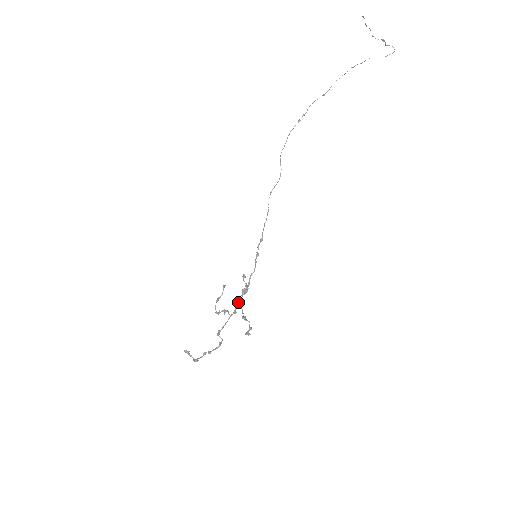
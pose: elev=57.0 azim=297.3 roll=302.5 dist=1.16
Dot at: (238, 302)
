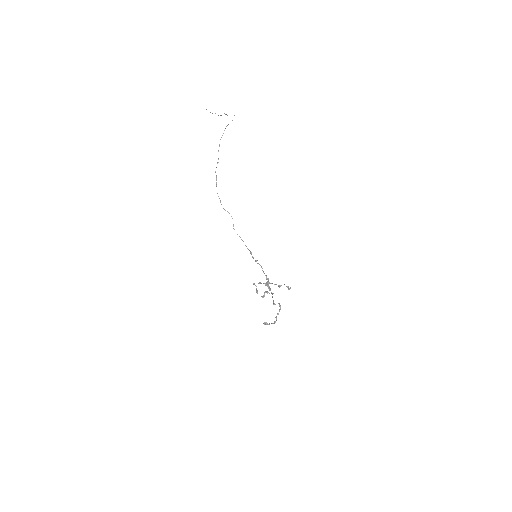
Dot at: occluded
